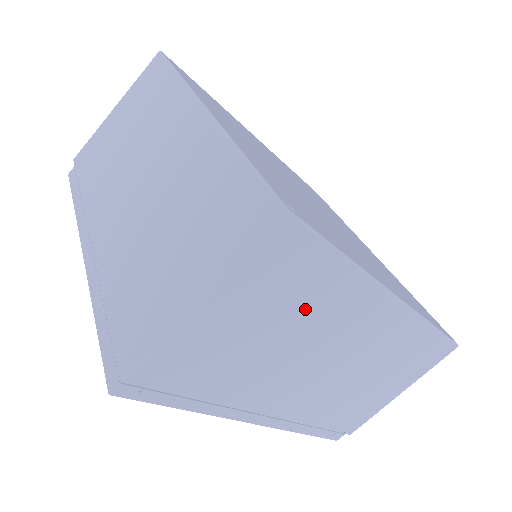
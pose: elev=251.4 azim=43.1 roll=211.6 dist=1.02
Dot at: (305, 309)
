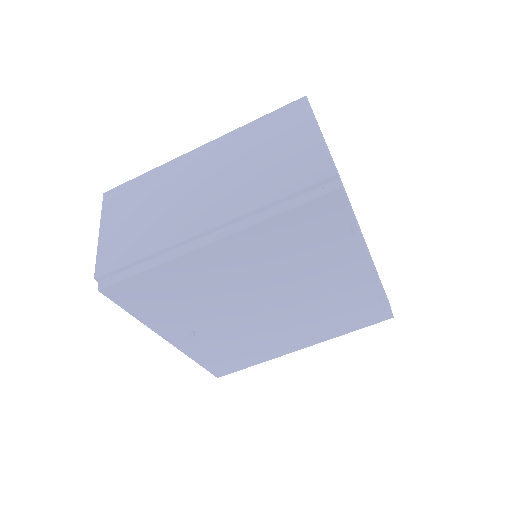
Dot at: (150, 193)
